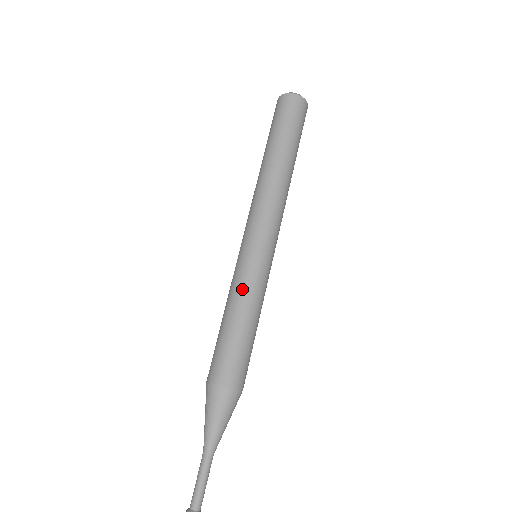
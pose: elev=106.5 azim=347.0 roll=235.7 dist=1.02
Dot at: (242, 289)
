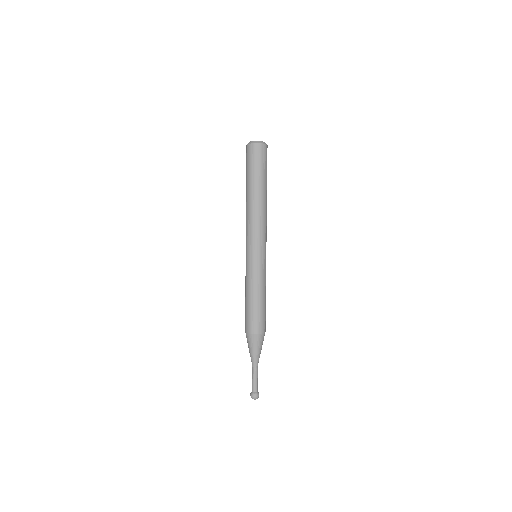
Dot at: (248, 280)
